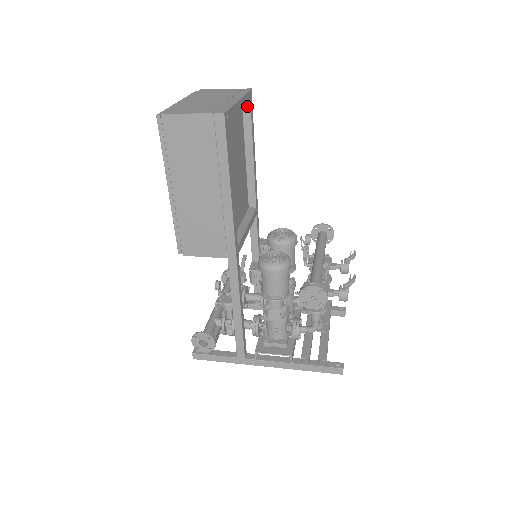
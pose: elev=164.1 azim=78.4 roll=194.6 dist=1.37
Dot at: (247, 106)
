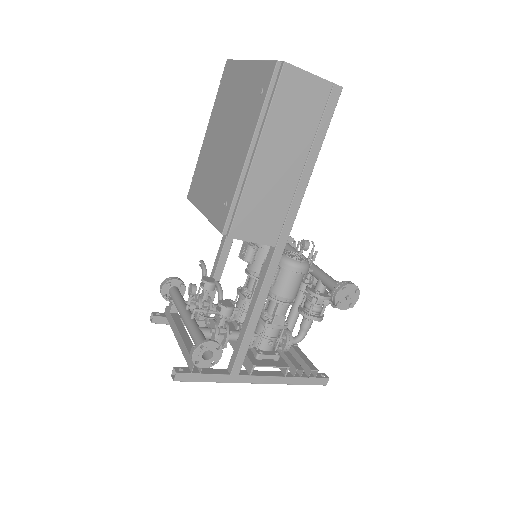
Dot at: occluded
